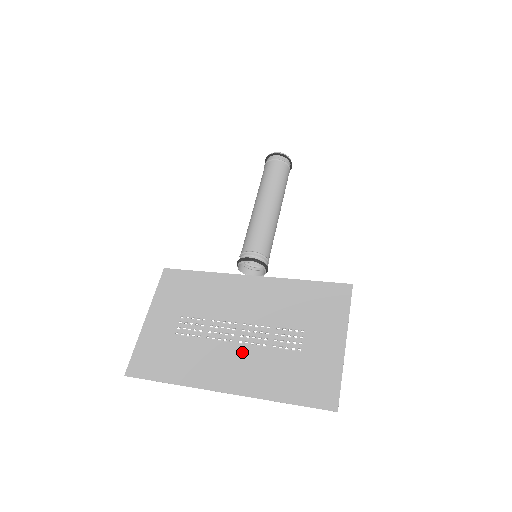
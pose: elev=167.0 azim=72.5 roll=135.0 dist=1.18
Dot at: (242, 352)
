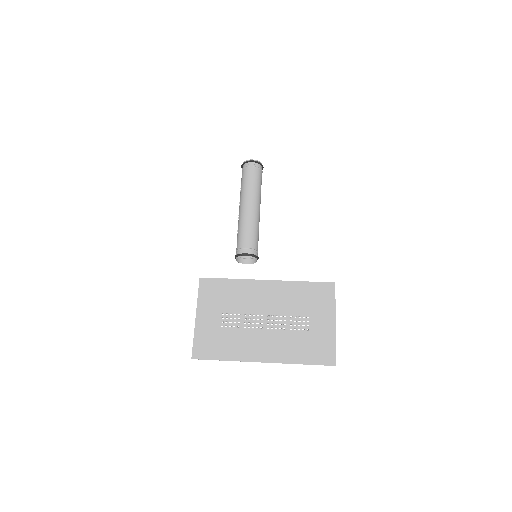
Dot at: (270, 335)
